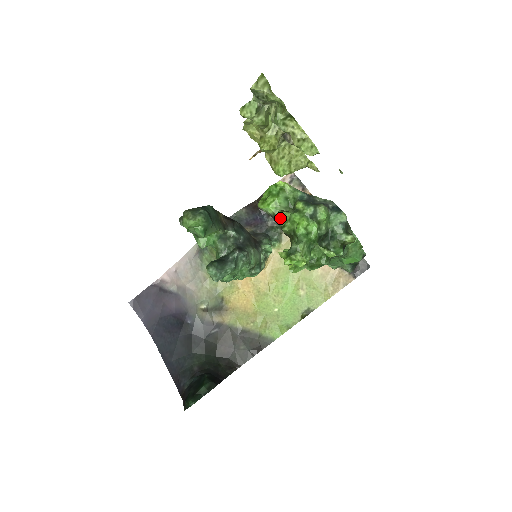
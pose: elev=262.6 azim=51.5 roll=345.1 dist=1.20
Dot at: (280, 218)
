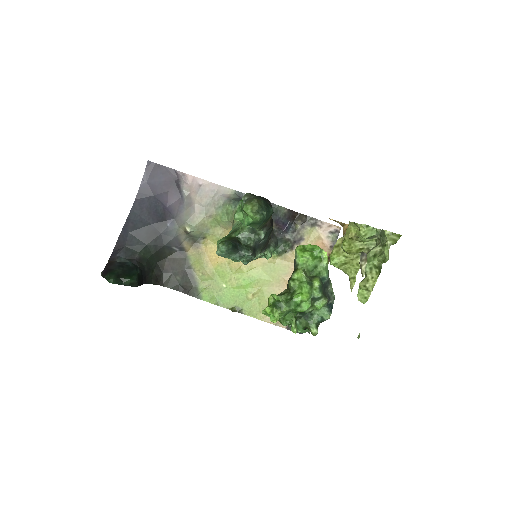
Dot at: (298, 273)
